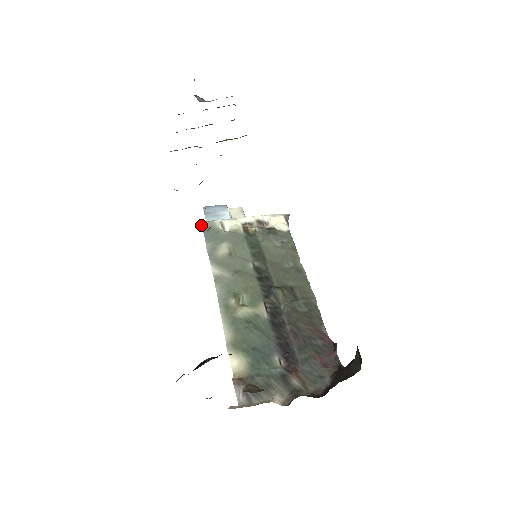
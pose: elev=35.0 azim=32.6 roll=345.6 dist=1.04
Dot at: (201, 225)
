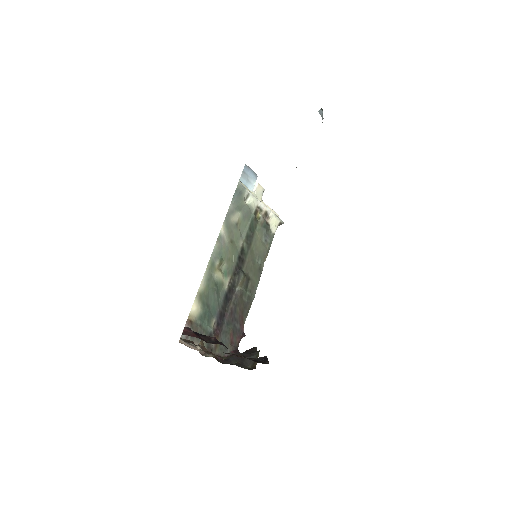
Dot at: (238, 186)
